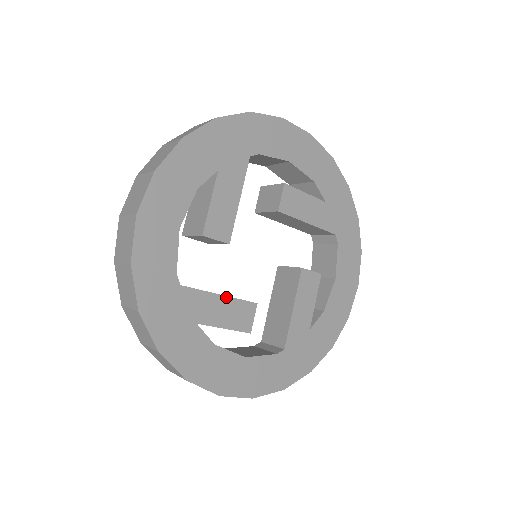
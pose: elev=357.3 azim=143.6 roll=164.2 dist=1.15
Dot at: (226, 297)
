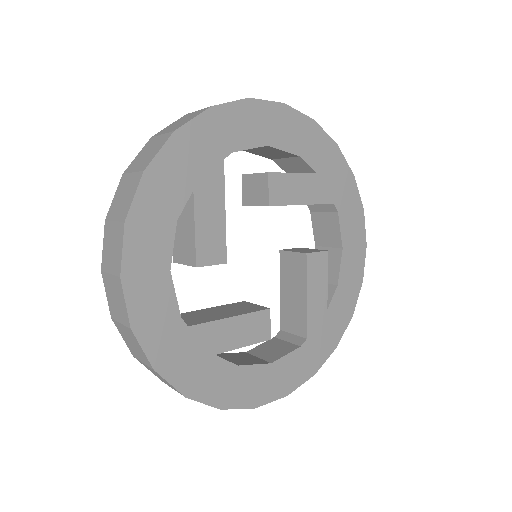
Dot at: (237, 317)
